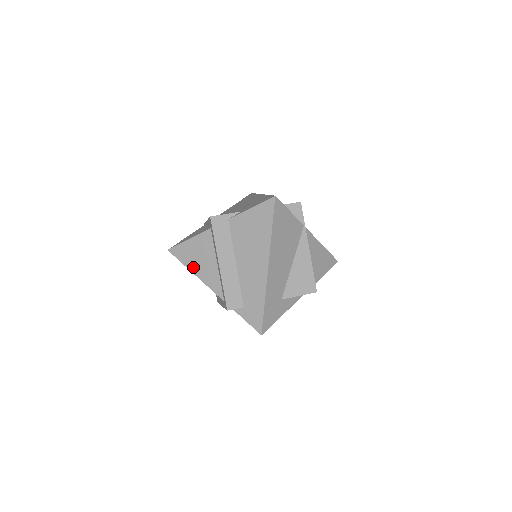
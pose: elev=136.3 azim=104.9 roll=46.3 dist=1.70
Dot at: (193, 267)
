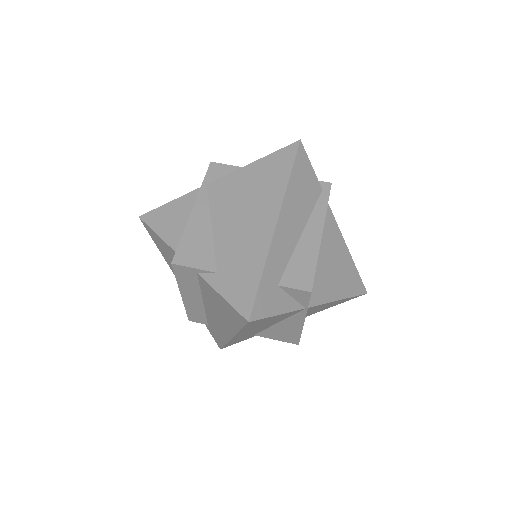
Dot at: (164, 256)
